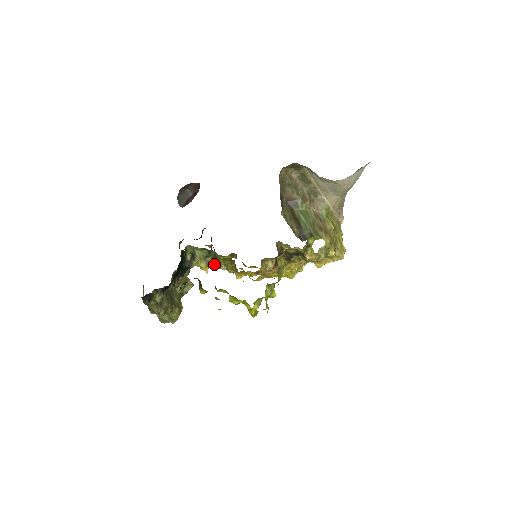
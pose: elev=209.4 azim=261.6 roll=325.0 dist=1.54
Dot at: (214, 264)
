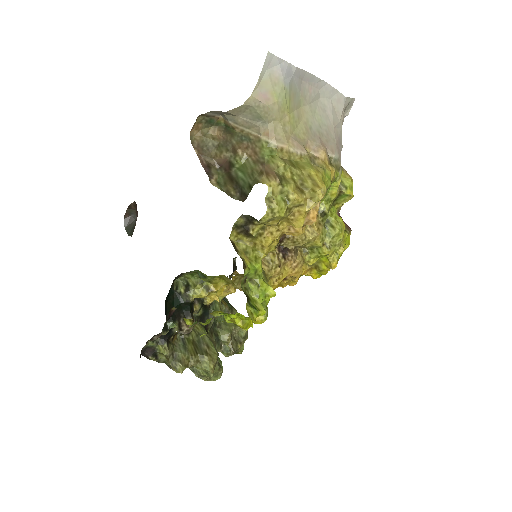
Dot at: (215, 287)
